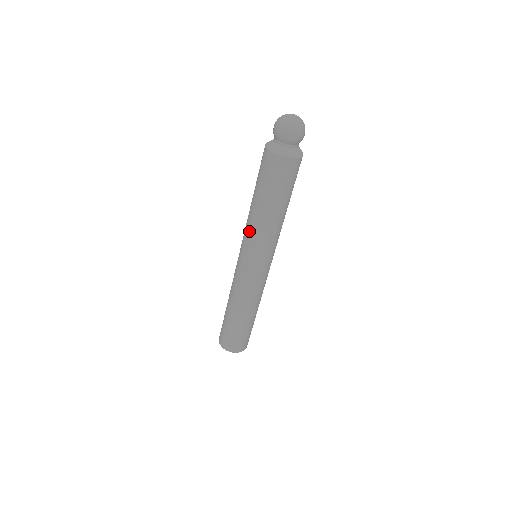
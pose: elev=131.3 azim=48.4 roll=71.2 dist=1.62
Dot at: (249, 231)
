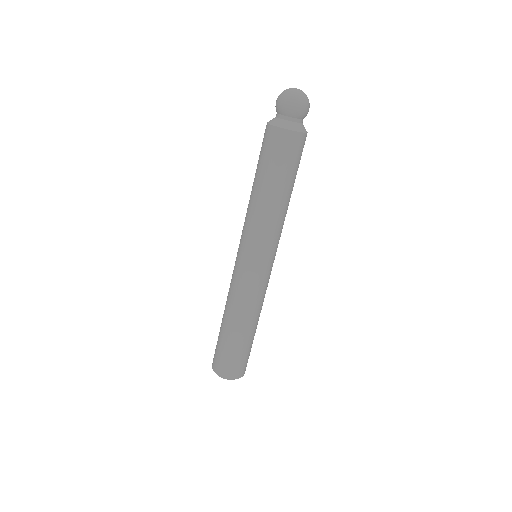
Dot at: (245, 218)
